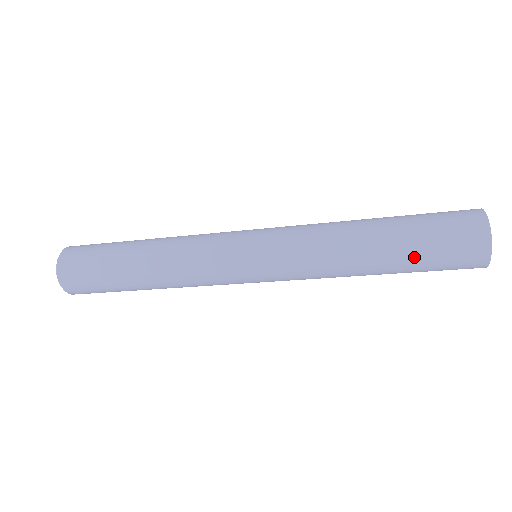
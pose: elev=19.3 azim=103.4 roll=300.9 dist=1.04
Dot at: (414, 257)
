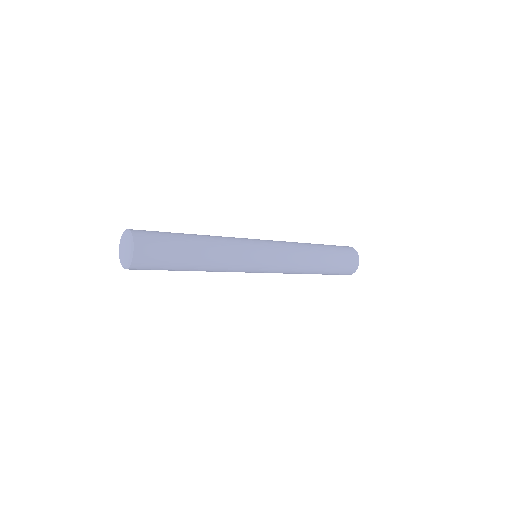
Dot at: occluded
